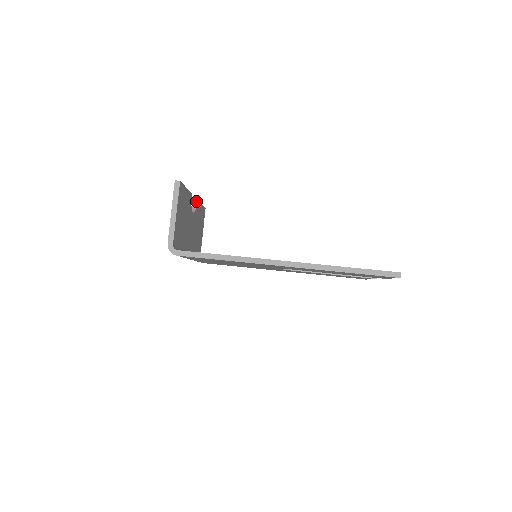
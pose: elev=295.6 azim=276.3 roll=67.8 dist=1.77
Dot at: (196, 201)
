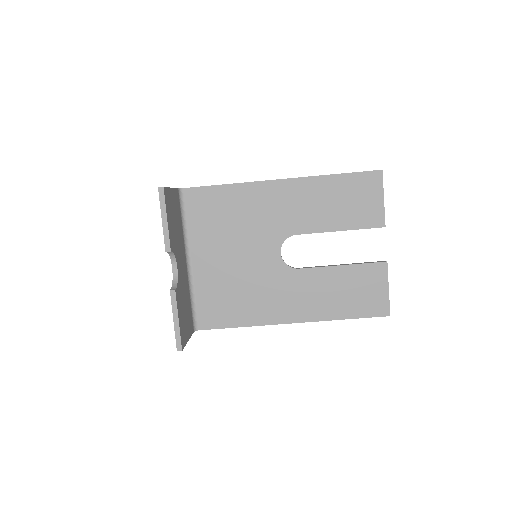
Dot at: occluded
